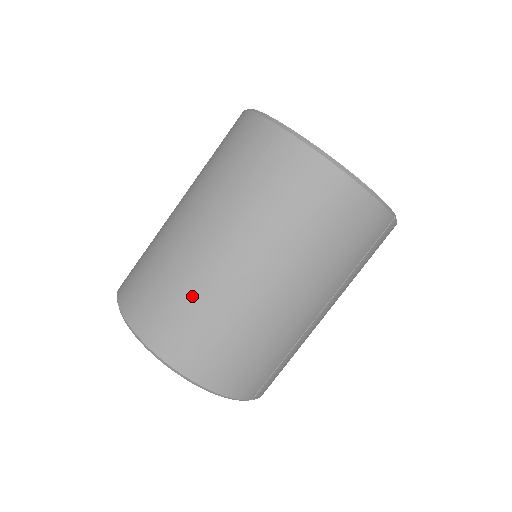
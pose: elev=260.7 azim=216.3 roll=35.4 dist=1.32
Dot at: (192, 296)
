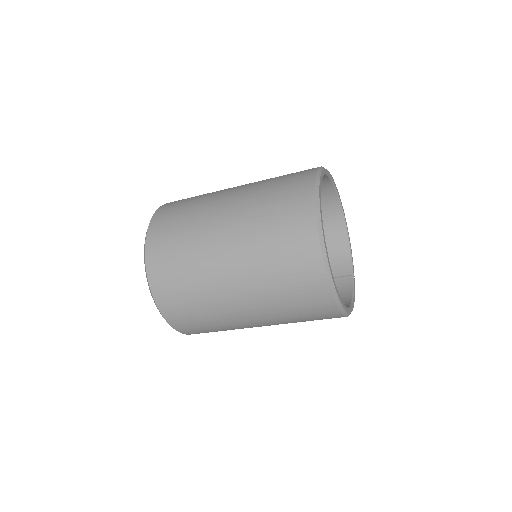
Dot at: occluded
